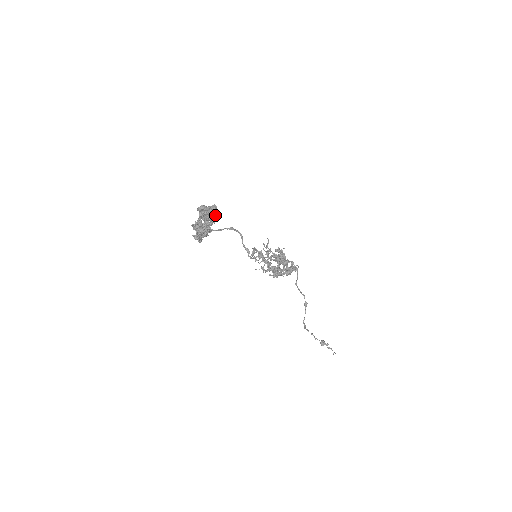
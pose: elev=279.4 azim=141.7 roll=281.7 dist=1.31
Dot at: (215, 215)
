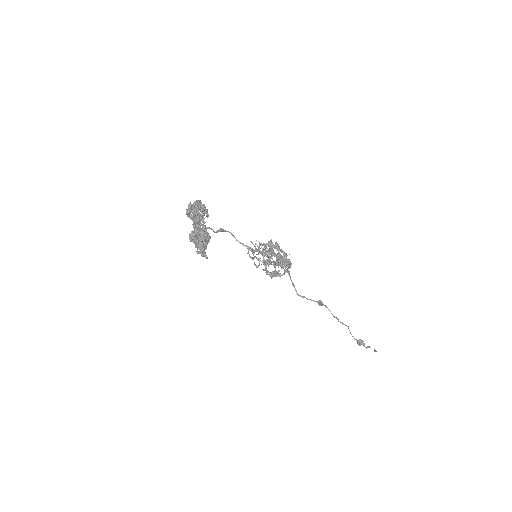
Dot at: (203, 213)
